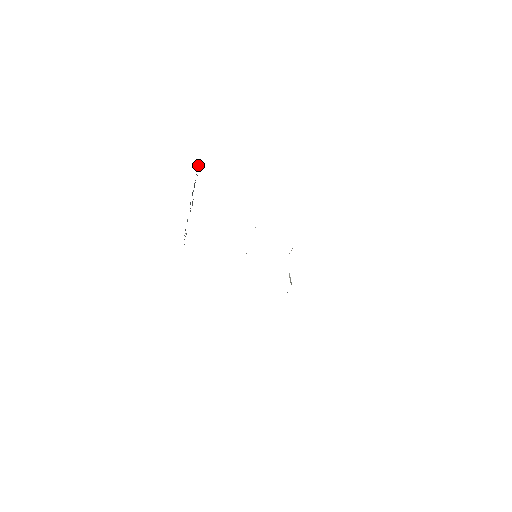
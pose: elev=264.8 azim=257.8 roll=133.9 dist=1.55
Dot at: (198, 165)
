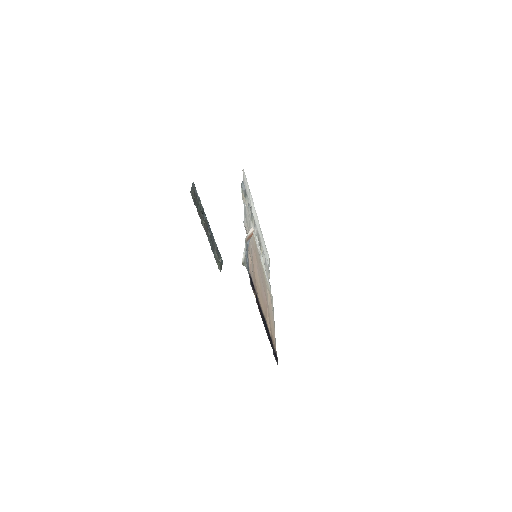
Dot at: (194, 185)
